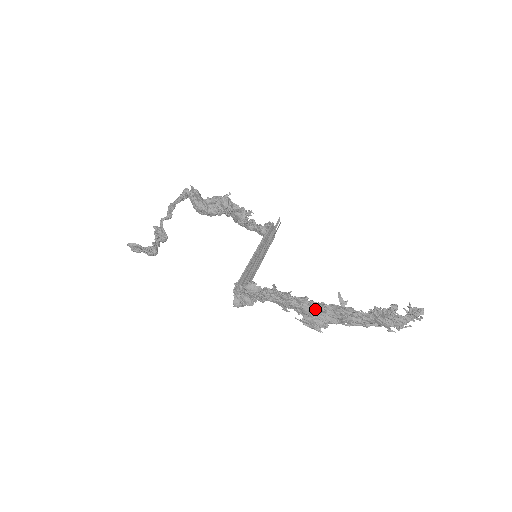
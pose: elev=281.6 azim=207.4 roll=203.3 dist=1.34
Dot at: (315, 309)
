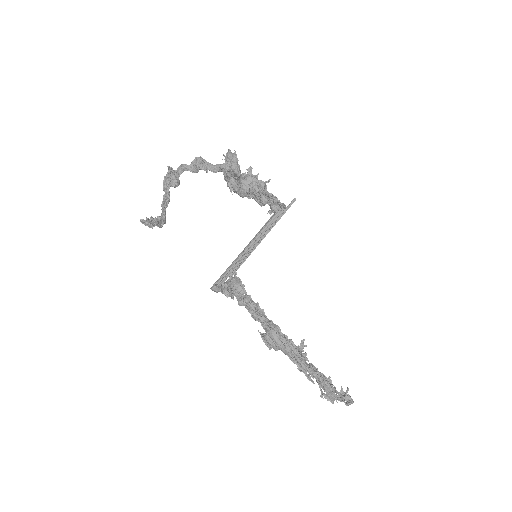
Dot at: (278, 338)
